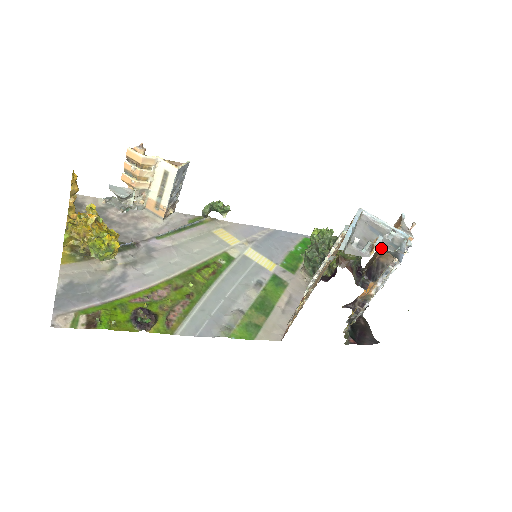
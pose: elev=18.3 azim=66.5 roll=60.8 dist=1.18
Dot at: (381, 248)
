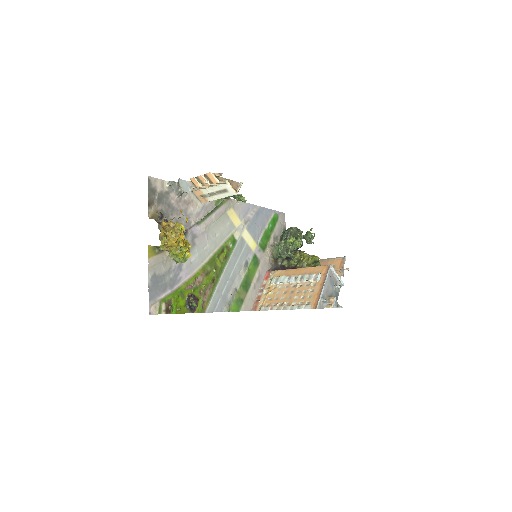
Dot at: (333, 306)
